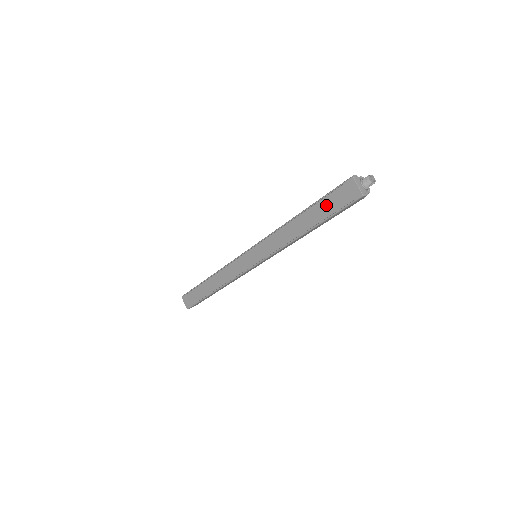
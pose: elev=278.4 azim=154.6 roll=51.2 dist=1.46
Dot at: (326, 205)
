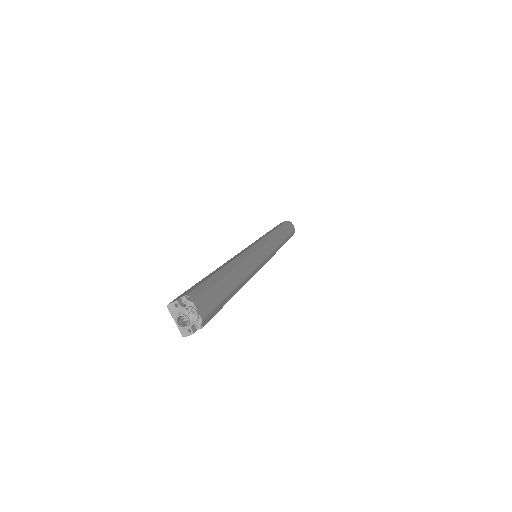
Dot at: occluded
